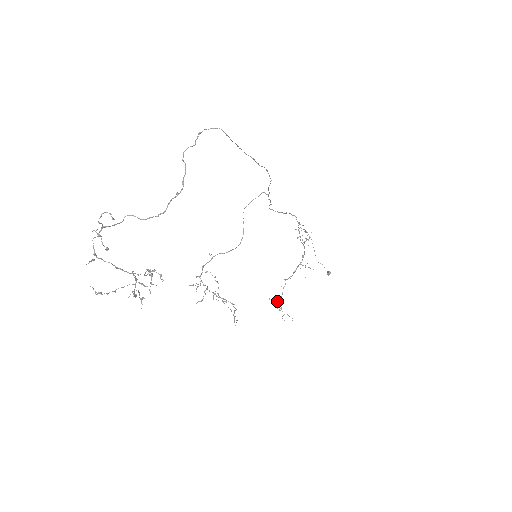
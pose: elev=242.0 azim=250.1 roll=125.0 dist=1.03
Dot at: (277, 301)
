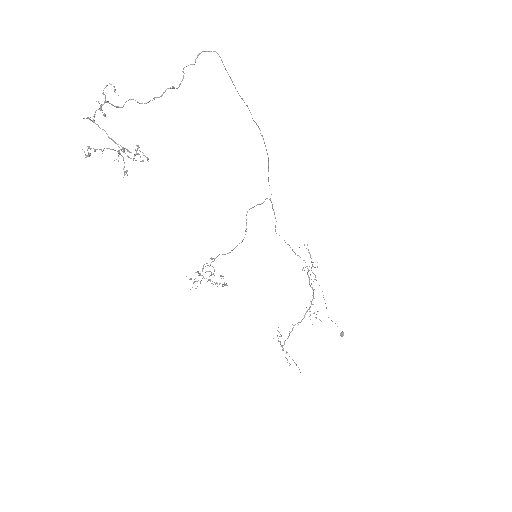
Dot at: (281, 335)
